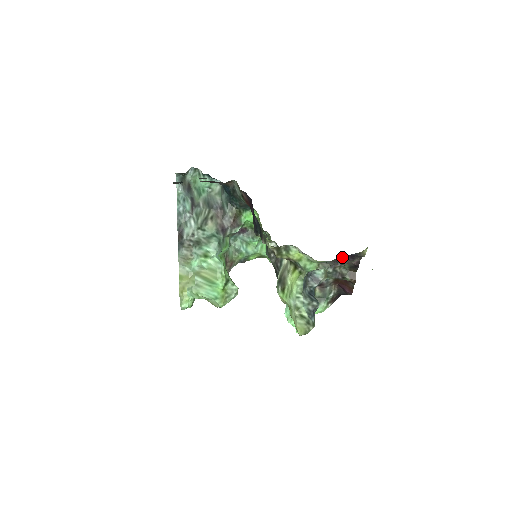
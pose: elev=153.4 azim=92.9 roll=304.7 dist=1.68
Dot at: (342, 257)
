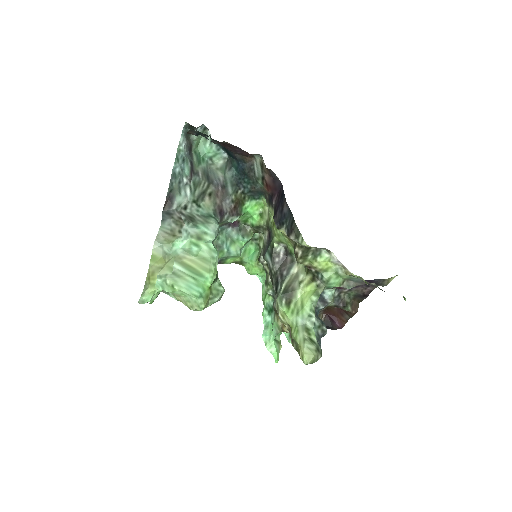
Dot at: occluded
